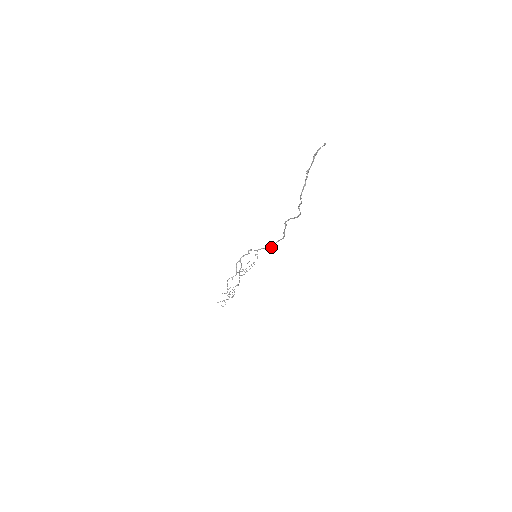
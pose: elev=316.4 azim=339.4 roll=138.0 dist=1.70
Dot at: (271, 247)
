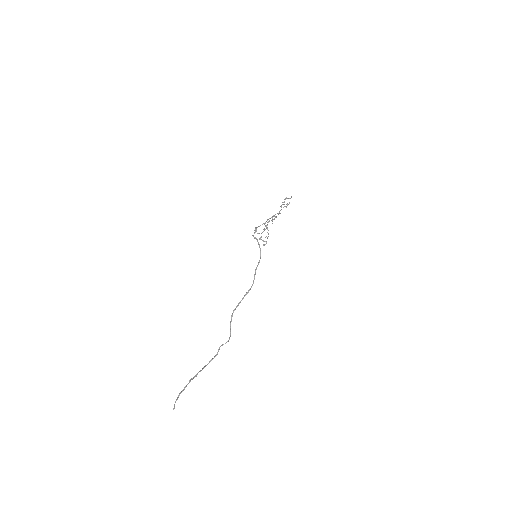
Dot at: occluded
